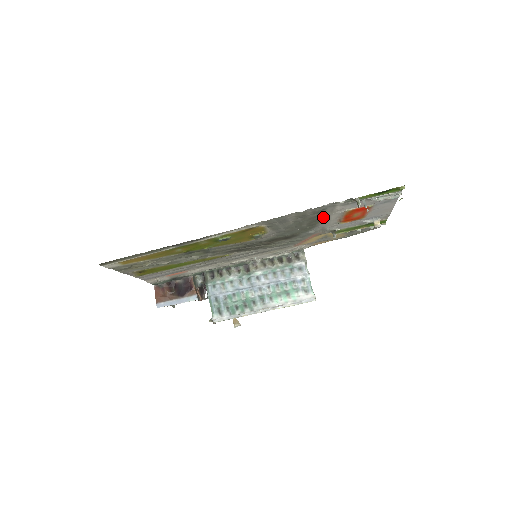
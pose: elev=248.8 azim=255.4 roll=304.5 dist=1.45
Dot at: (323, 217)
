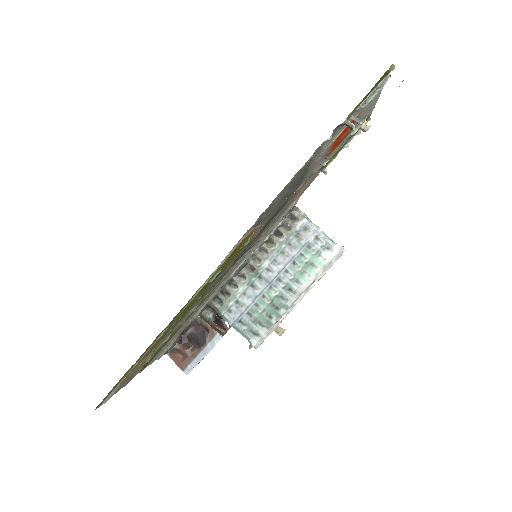
Dot at: (309, 167)
